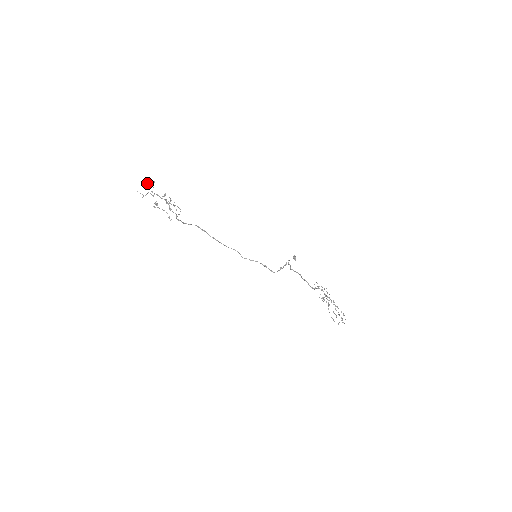
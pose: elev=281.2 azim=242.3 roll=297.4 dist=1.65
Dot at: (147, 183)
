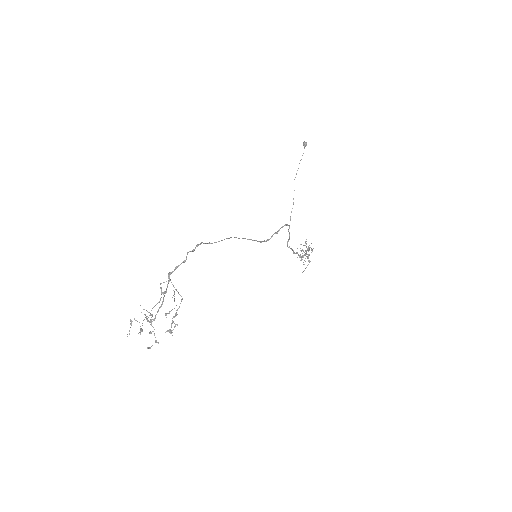
Dot at: occluded
